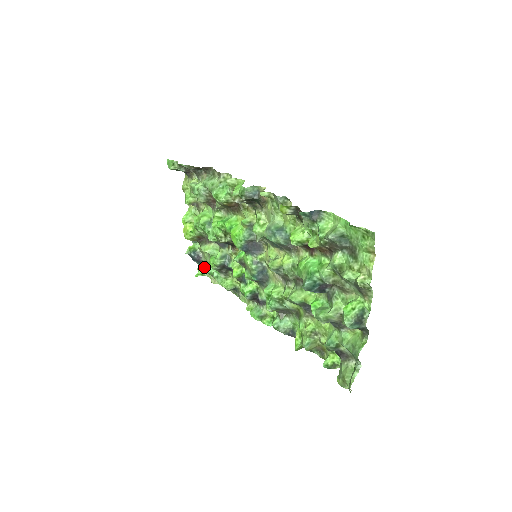
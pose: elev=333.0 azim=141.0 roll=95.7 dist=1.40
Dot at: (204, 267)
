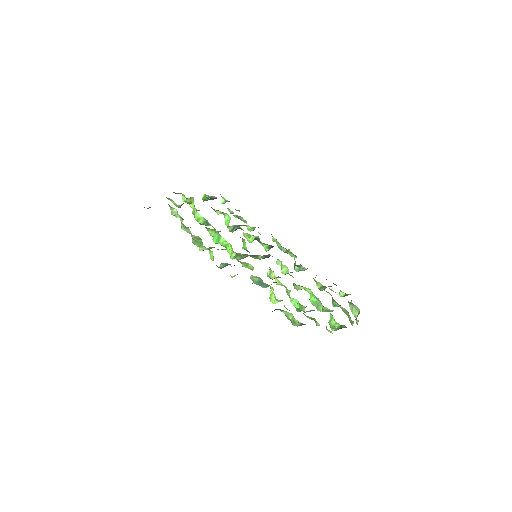
Dot at: occluded
